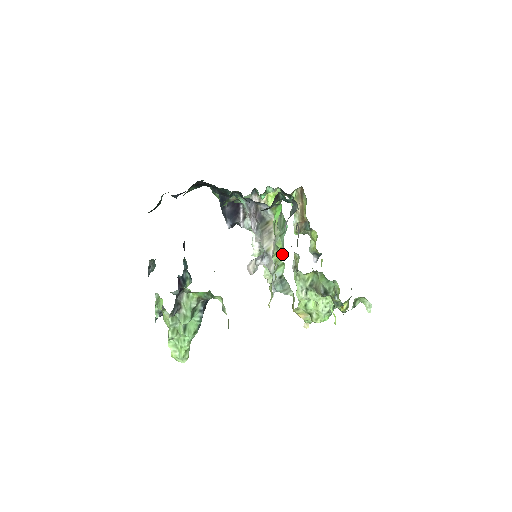
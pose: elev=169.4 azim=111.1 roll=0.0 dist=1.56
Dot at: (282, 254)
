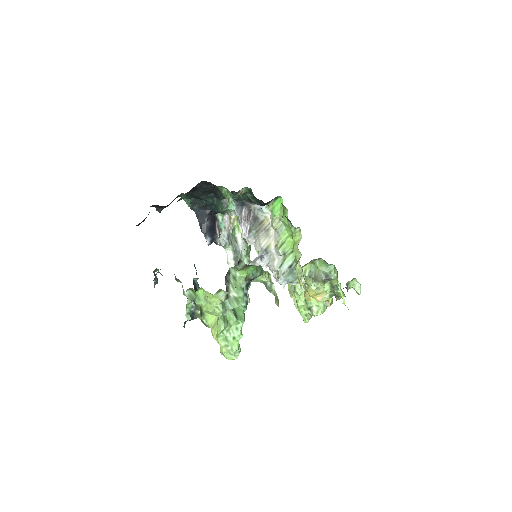
Dot at: (290, 242)
